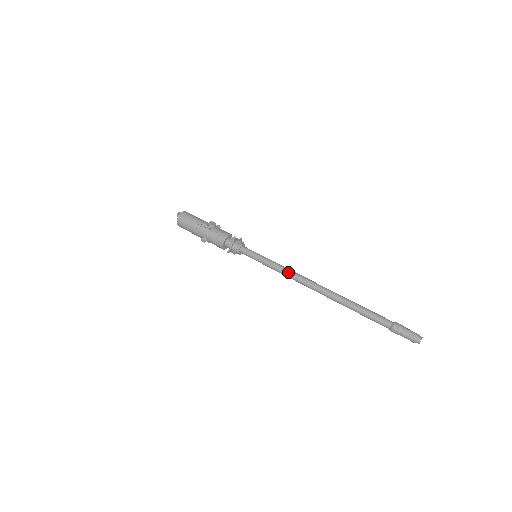
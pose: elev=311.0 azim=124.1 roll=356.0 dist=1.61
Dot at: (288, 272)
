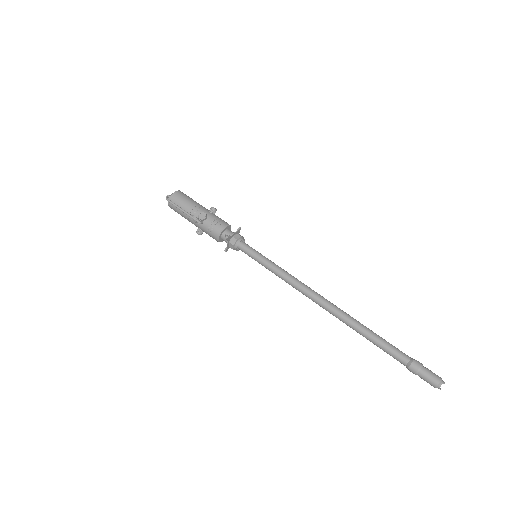
Dot at: (290, 283)
